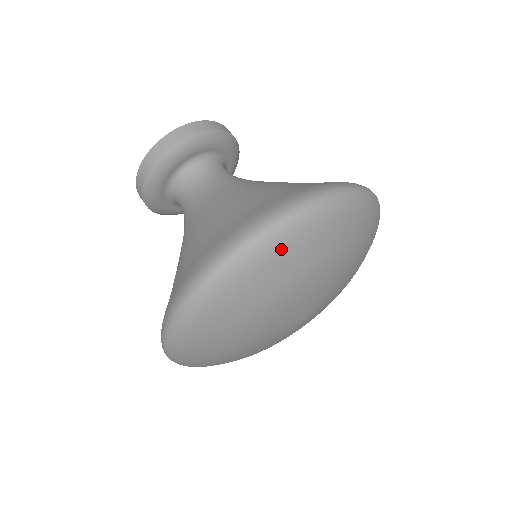
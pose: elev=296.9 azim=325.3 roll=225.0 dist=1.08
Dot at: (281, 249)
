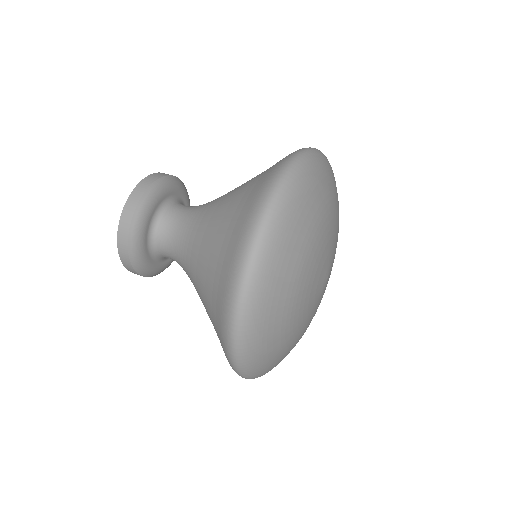
Dot at: (328, 165)
